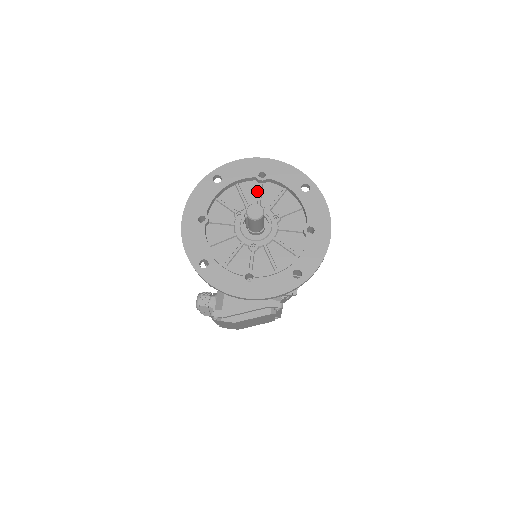
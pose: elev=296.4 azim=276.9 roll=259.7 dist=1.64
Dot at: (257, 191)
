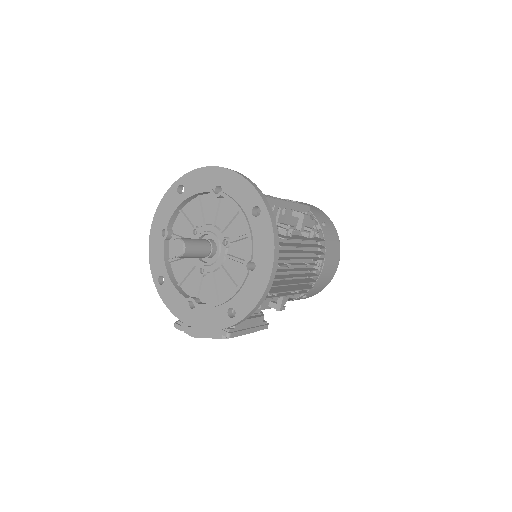
Dot at: (215, 207)
